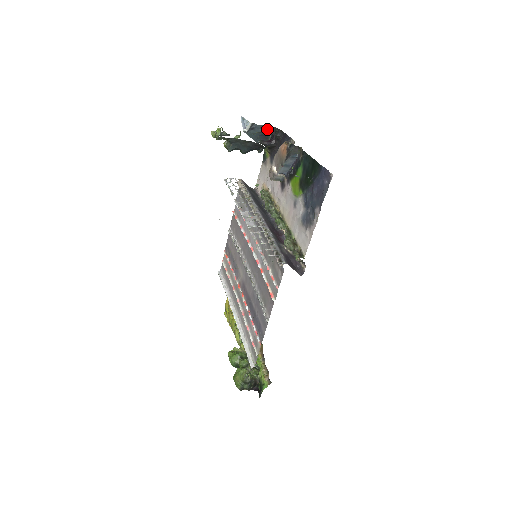
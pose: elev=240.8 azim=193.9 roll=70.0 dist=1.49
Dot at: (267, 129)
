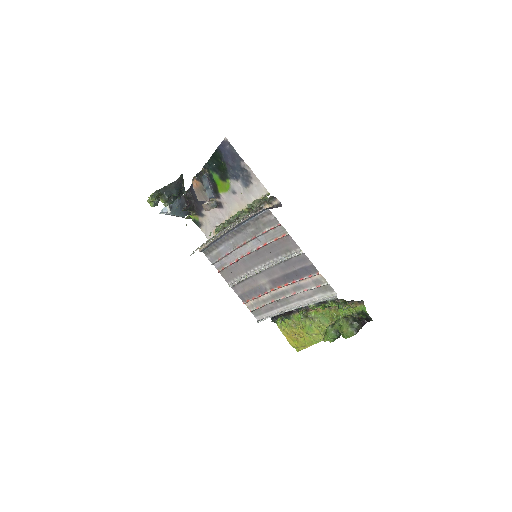
Dot at: (179, 201)
